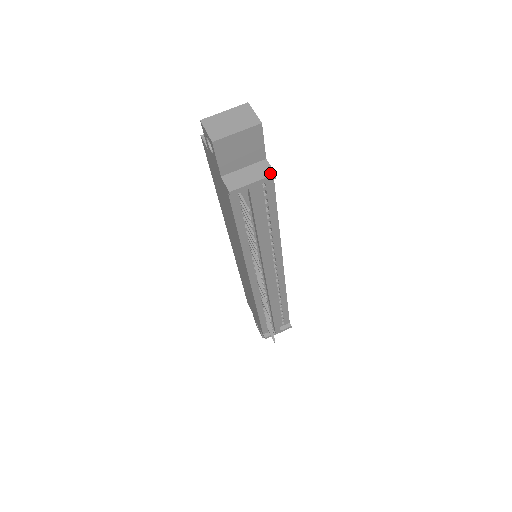
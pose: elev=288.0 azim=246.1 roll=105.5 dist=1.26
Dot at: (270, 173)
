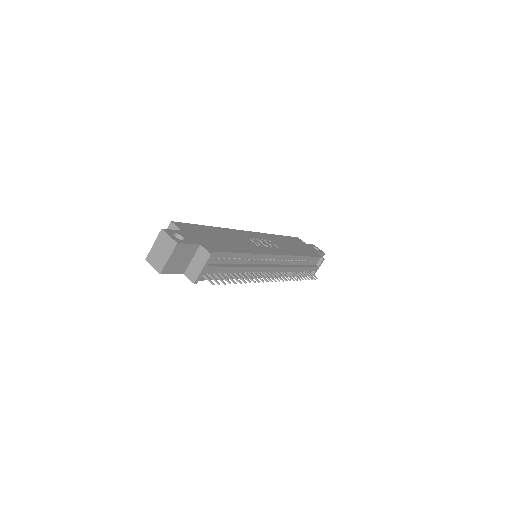
Dot at: (208, 256)
